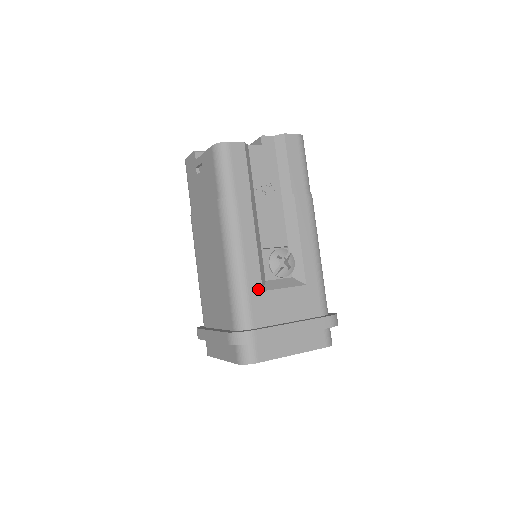
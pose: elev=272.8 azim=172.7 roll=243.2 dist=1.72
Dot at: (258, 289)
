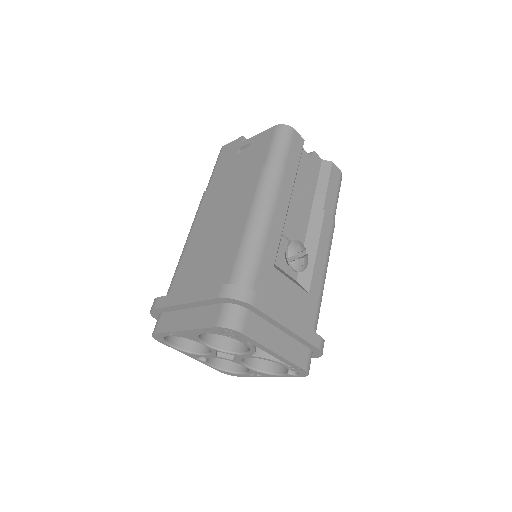
Dot at: (271, 261)
